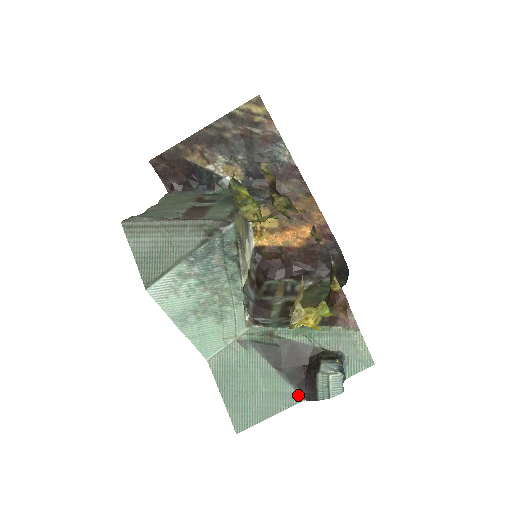
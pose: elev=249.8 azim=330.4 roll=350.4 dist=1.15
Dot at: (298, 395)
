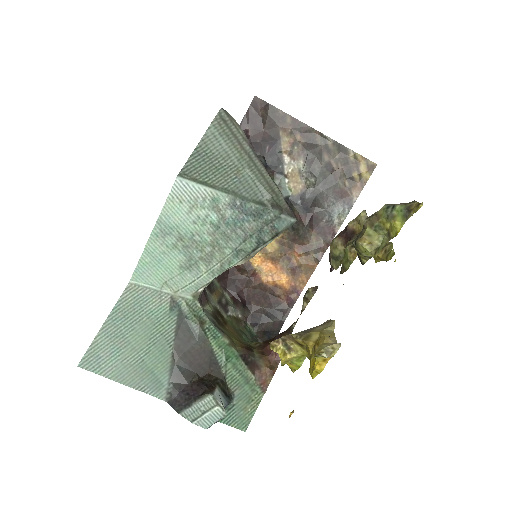
Dot at: (166, 392)
